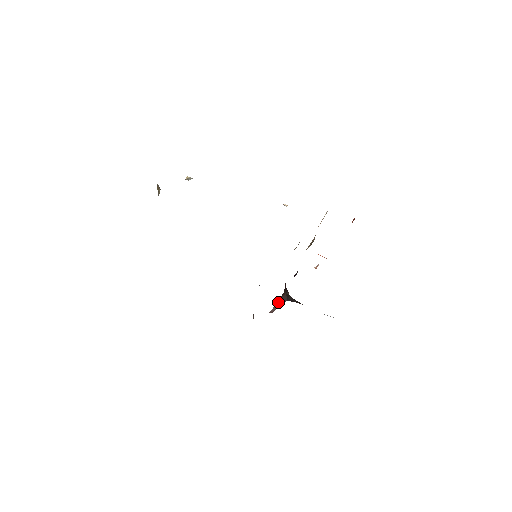
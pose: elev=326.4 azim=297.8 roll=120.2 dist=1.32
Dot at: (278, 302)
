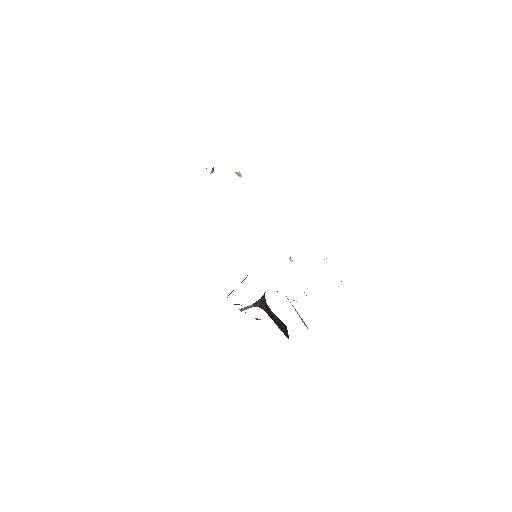
Dot at: occluded
